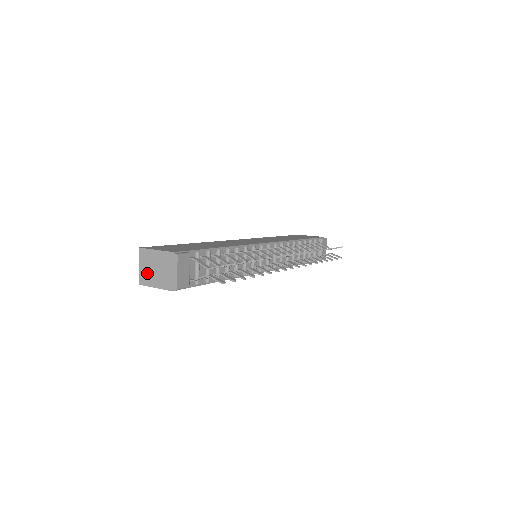
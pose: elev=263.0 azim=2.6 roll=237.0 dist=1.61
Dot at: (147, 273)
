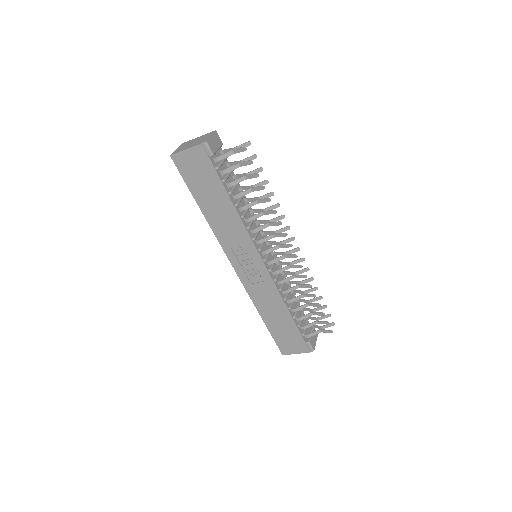
Dot at: (182, 148)
